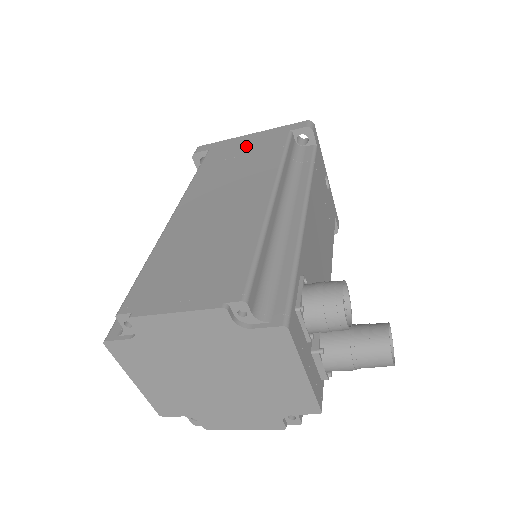
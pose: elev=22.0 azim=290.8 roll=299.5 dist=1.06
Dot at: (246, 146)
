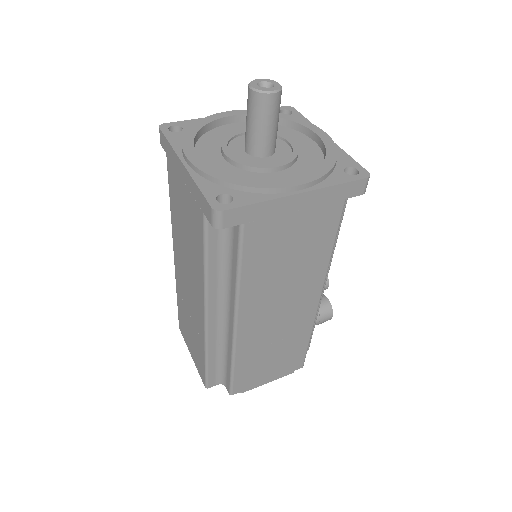
Dot at: (296, 226)
